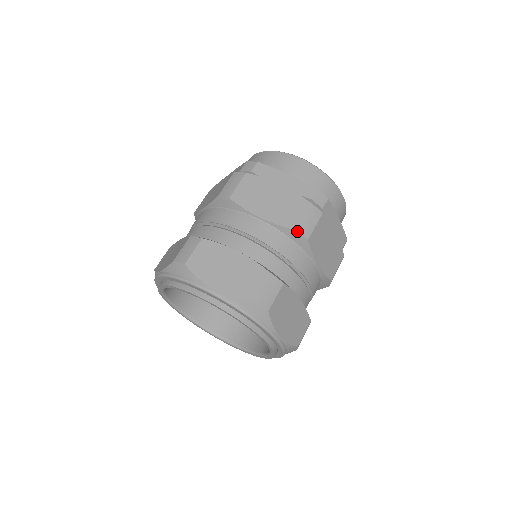
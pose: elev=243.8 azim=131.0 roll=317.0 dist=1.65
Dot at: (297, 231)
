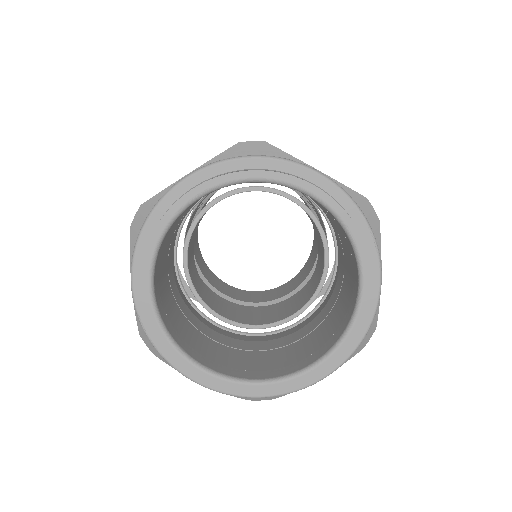
Dot at: occluded
